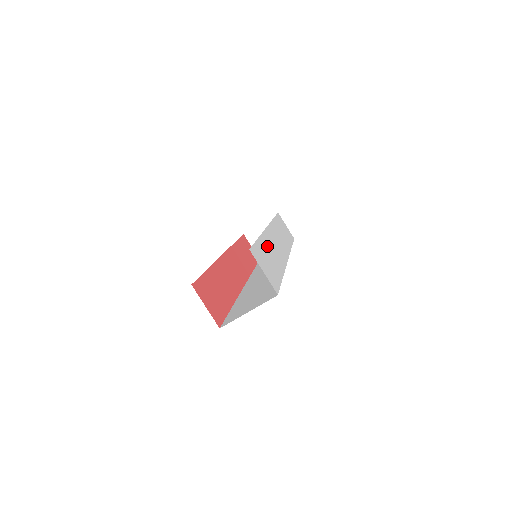
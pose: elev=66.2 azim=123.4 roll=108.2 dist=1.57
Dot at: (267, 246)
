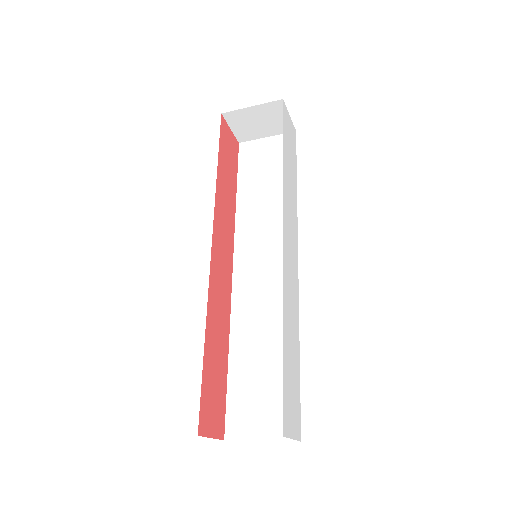
Dot at: (288, 327)
